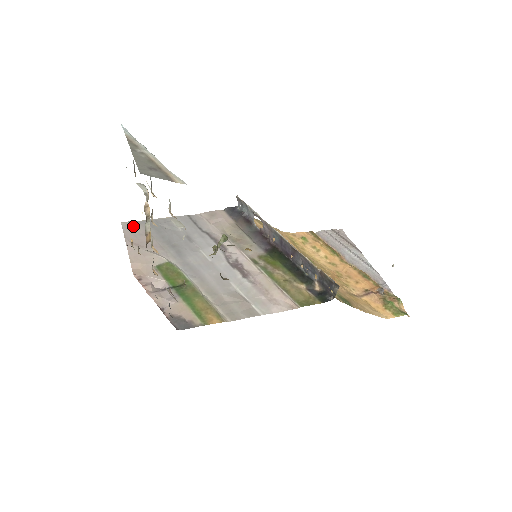
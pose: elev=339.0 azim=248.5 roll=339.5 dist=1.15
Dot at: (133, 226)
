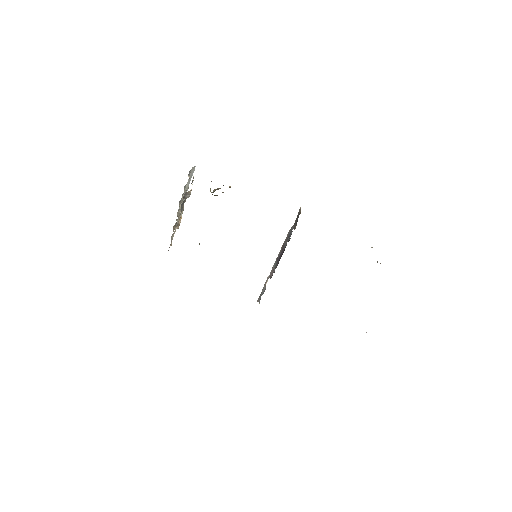
Dot at: occluded
